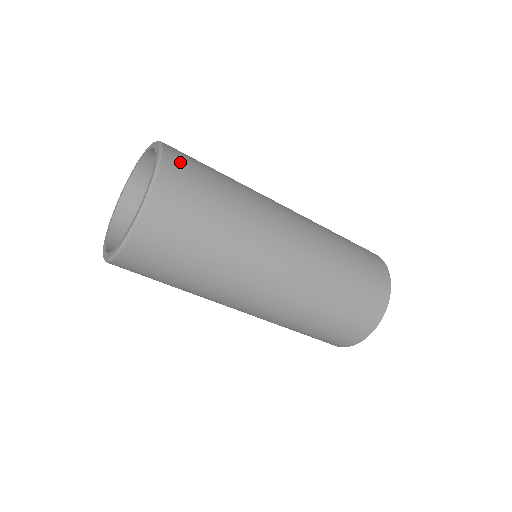
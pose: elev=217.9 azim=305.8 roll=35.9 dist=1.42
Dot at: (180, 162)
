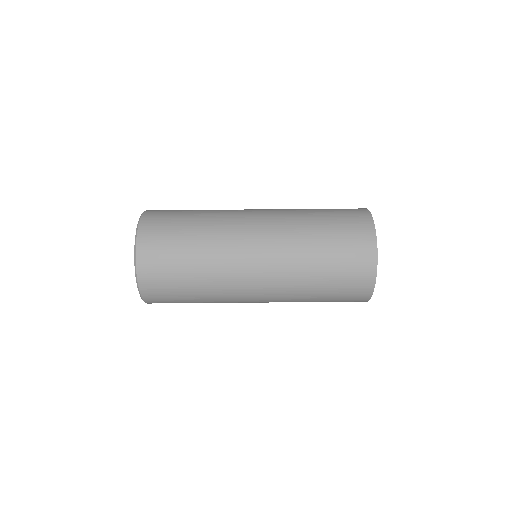
Dot at: (155, 215)
